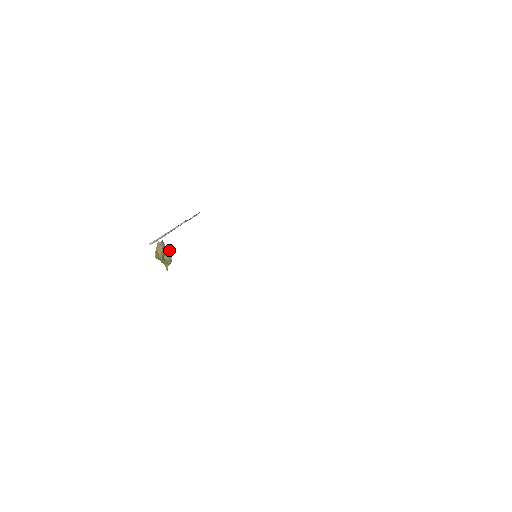
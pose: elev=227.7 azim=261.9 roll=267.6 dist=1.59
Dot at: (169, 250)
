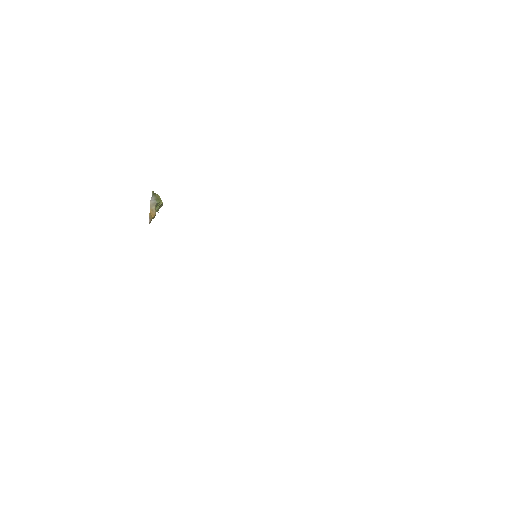
Dot at: (160, 200)
